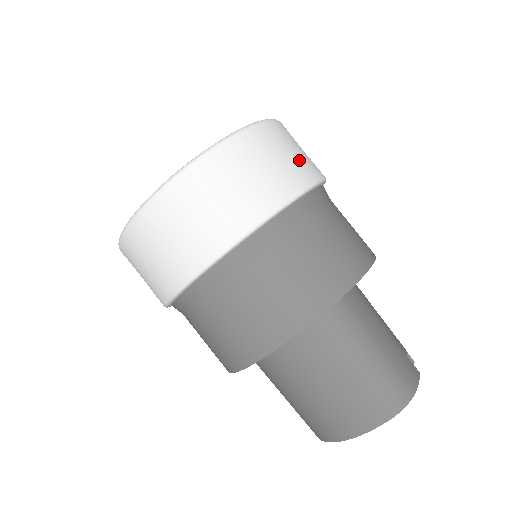
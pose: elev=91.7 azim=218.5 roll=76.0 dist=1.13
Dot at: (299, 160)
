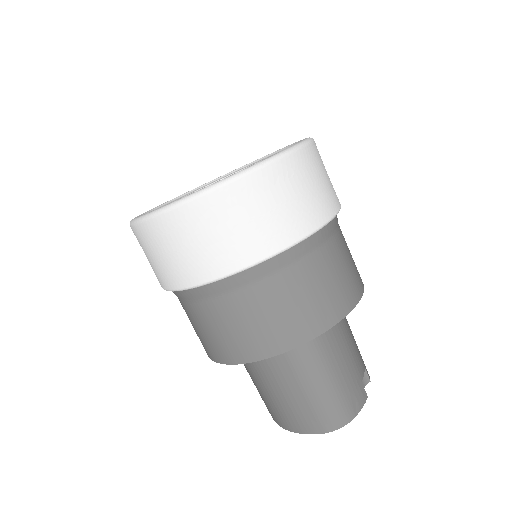
Dot at: (313, 199)
